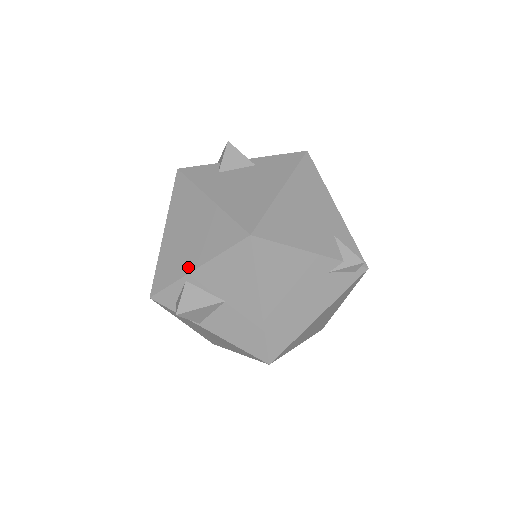
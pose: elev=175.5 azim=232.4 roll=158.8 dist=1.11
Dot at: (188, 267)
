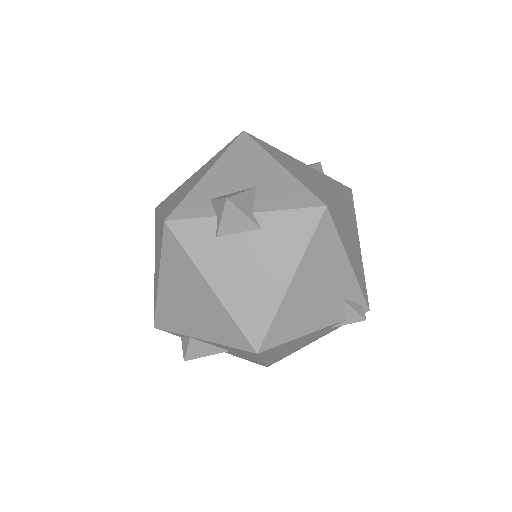
Dot at: (192, 332)
